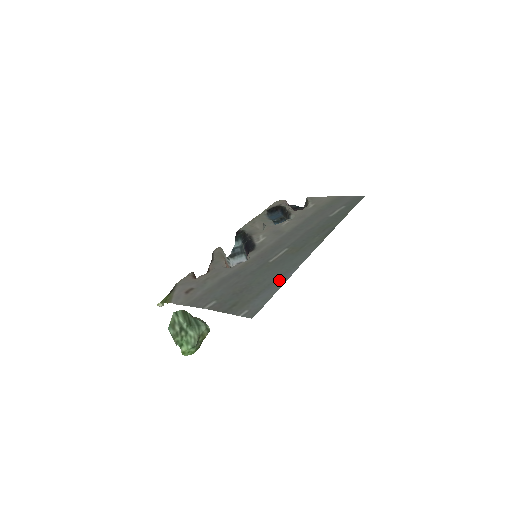
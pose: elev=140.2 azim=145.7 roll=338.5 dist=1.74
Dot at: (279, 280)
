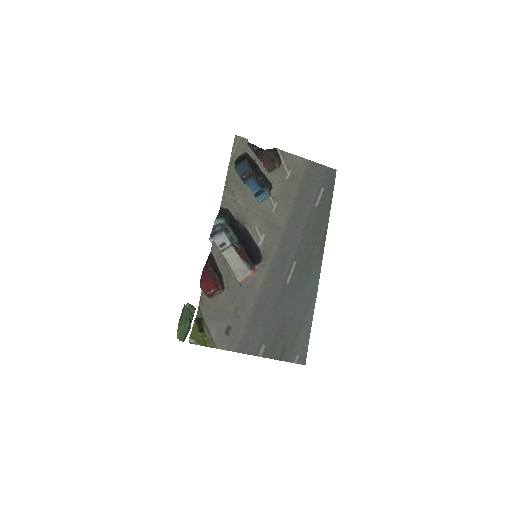
Dot at: (308, 314)
